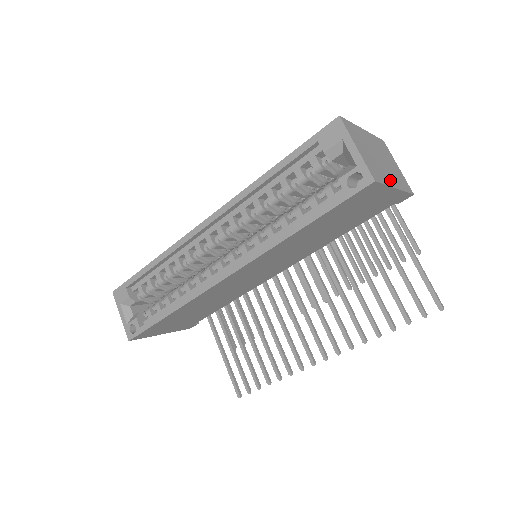
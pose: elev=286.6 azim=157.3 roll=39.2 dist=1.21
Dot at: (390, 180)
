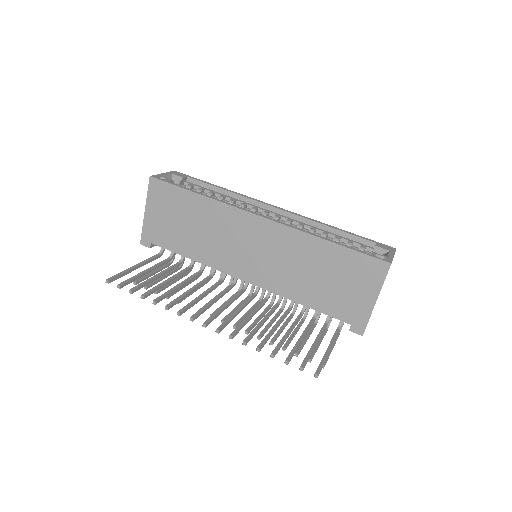
Dot at: occluded
